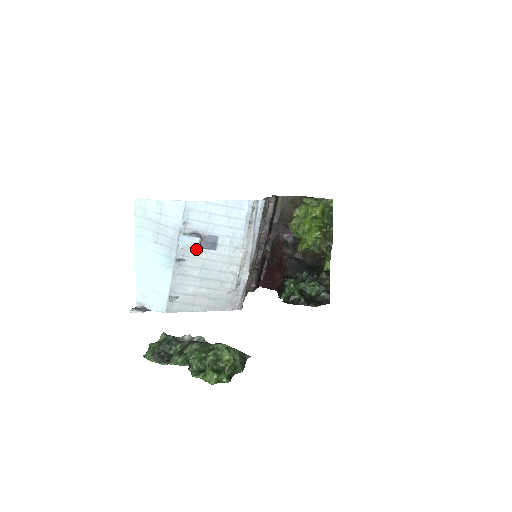
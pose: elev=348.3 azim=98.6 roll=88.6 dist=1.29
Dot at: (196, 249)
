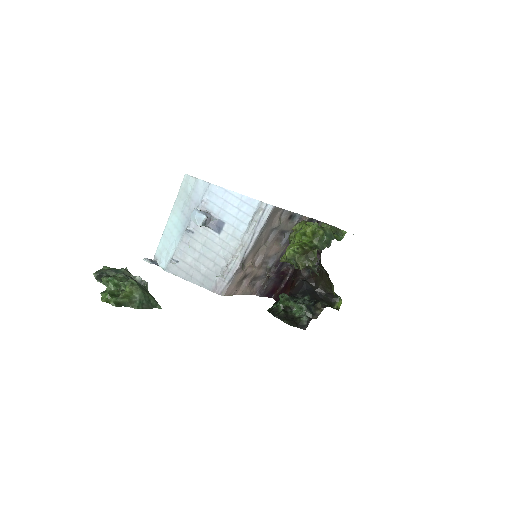
Dot at: (200, 224)
